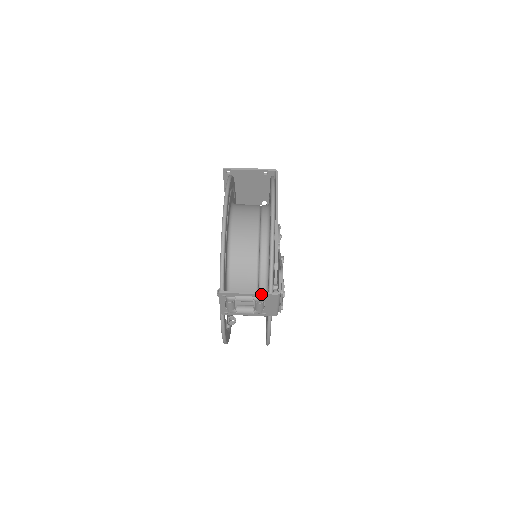
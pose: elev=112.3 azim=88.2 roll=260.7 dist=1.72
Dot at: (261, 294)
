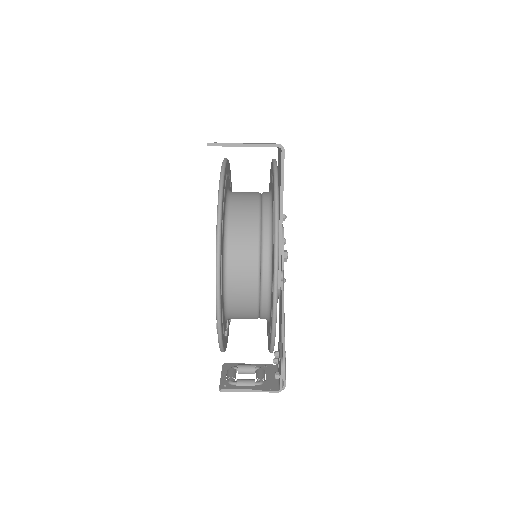
Dot at: occluded
